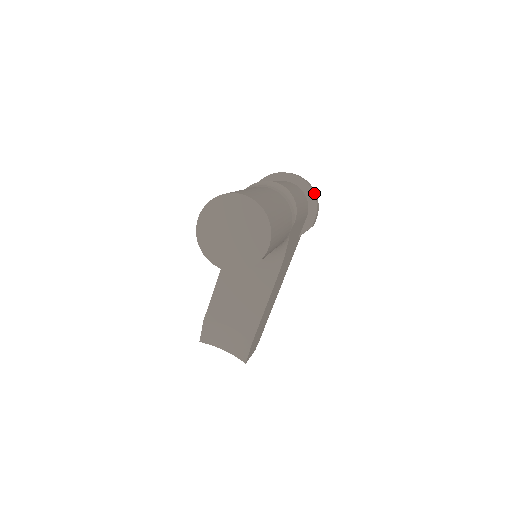
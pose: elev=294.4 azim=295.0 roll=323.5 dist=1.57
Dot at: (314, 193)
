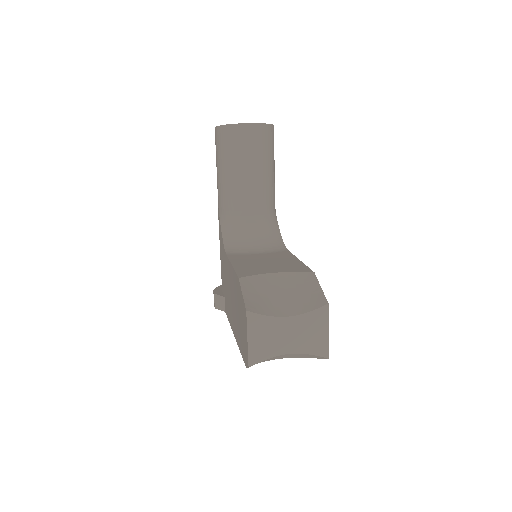
Dot at: occluded
